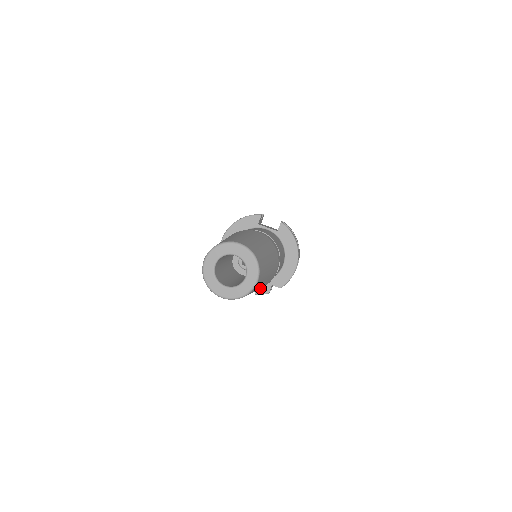
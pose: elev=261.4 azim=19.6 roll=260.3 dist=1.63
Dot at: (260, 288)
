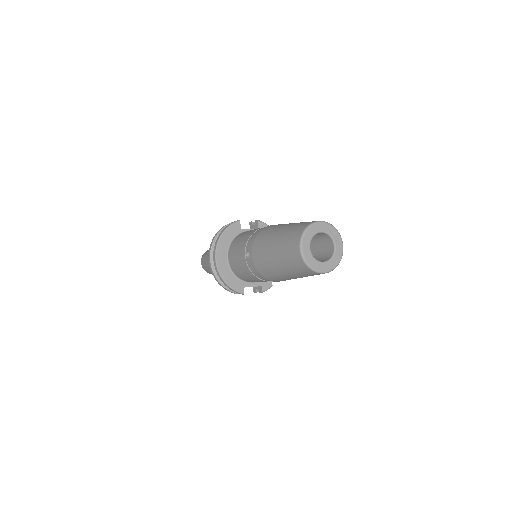
Dot at: occluded
